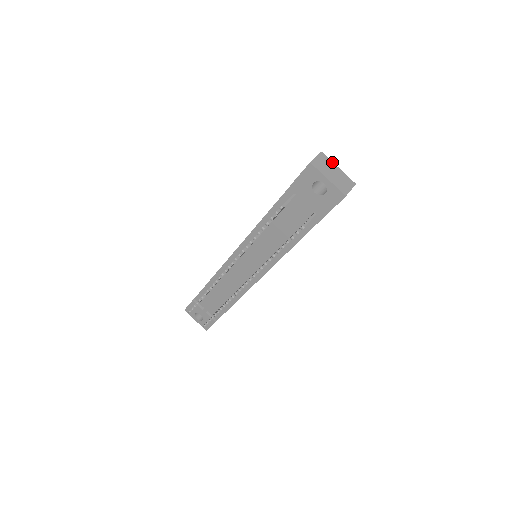
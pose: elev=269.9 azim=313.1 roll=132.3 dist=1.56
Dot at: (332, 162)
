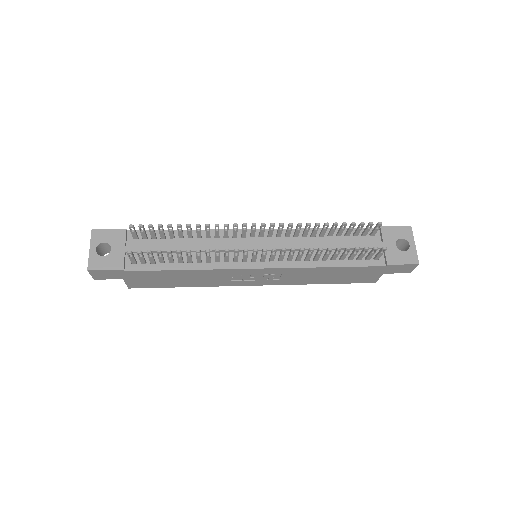
Dot at: occluded
